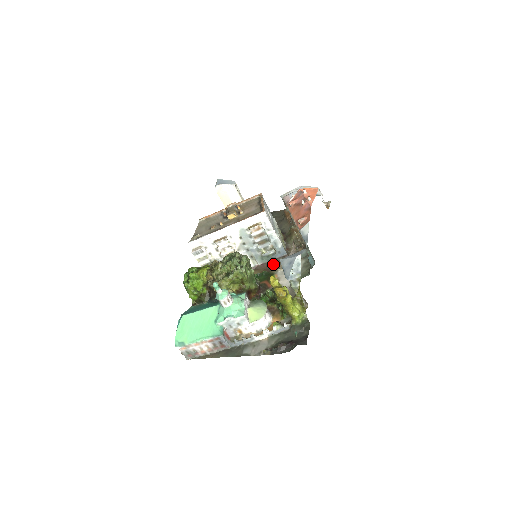
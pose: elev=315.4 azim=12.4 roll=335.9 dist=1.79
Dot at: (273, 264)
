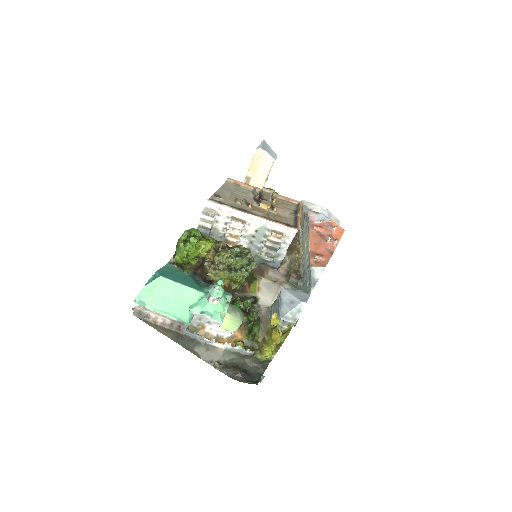
Dot at: (260, 267)
